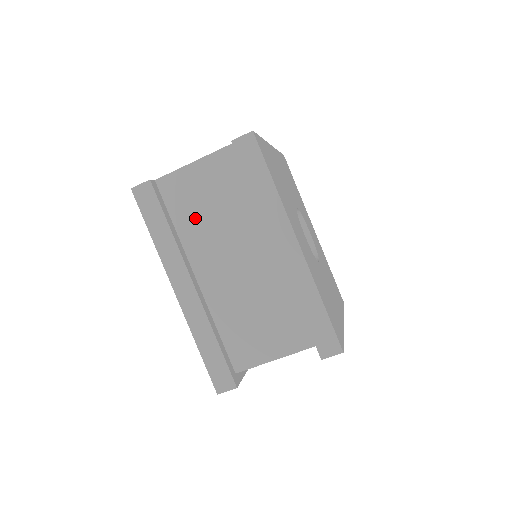
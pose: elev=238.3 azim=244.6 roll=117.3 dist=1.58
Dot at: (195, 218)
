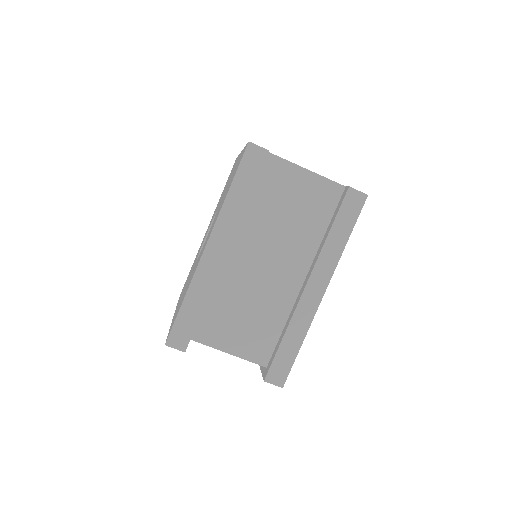
Dot at: (270, 207)
